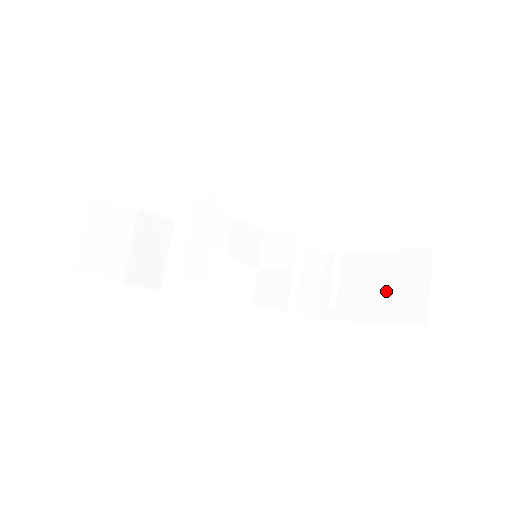
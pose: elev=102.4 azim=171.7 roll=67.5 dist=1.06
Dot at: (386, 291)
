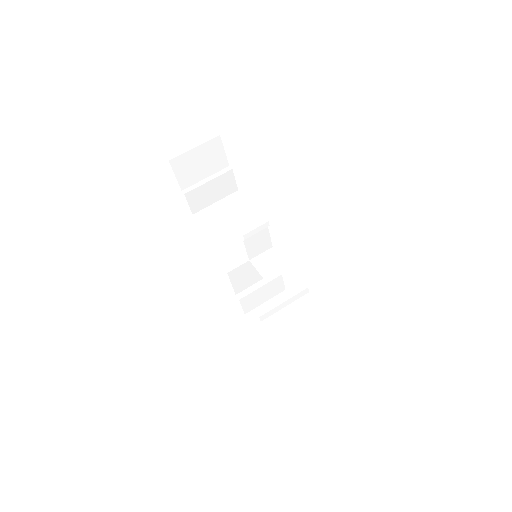
Dot at: (291, 340)
